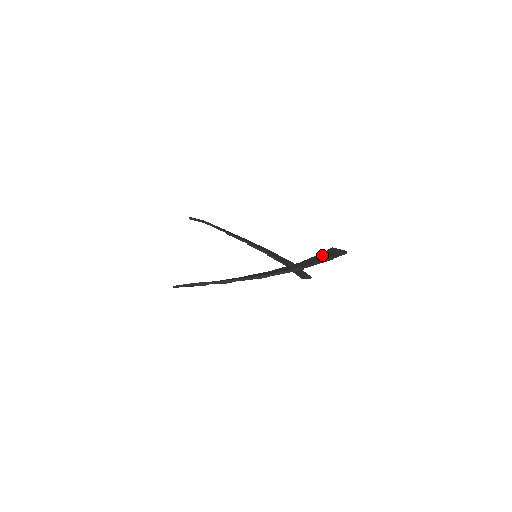
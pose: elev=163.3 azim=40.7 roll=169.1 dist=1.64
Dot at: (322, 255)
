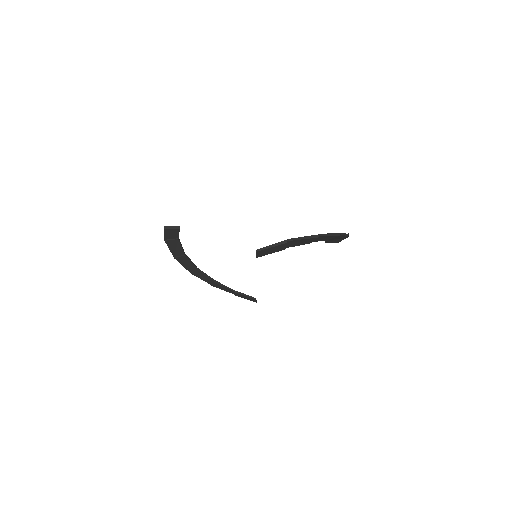
Dot at: occluded
